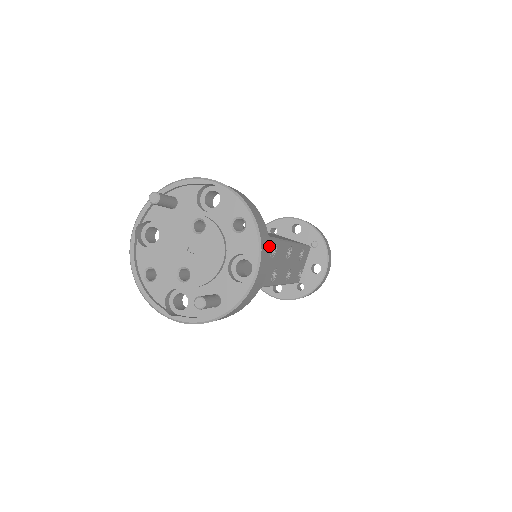
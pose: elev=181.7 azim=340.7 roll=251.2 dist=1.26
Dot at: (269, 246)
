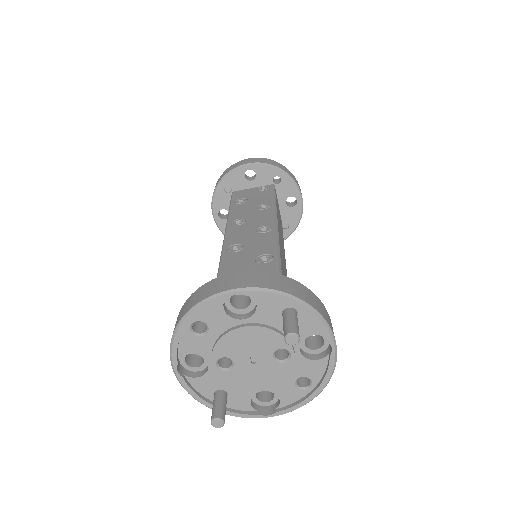
Dot at: occluded
